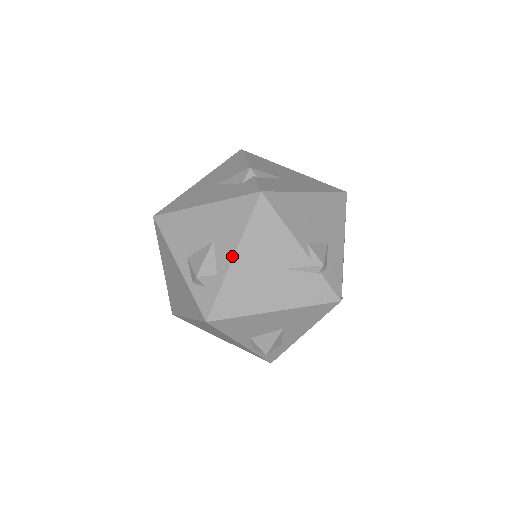
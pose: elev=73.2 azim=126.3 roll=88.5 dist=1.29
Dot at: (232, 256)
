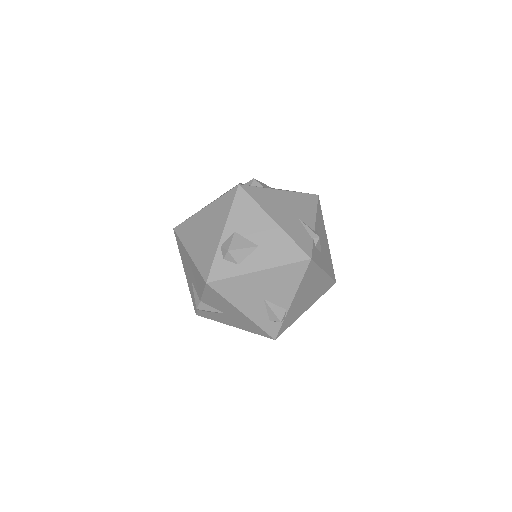
Dot at: (281, 190)
